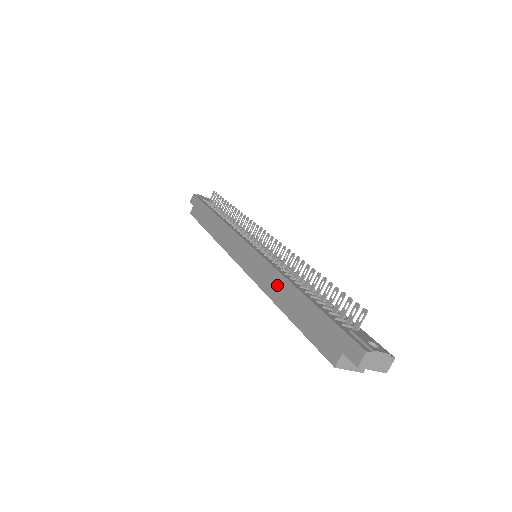
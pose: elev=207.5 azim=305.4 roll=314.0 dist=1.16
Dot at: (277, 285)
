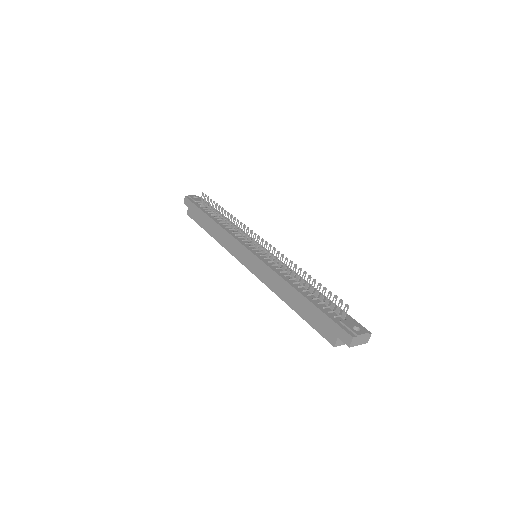
Dot at: (280, 286)
